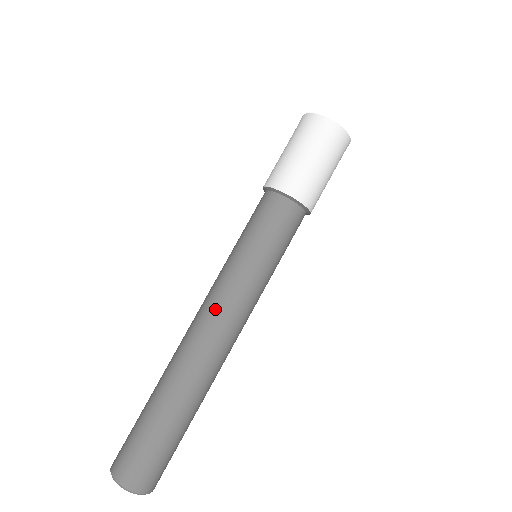
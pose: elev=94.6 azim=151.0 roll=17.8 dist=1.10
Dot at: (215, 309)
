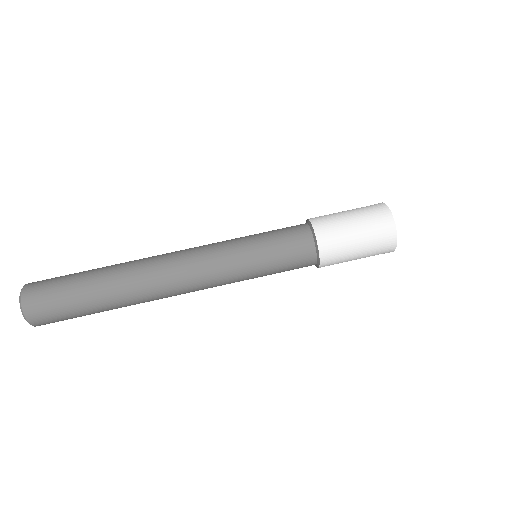
Dot at: (194, 256)
